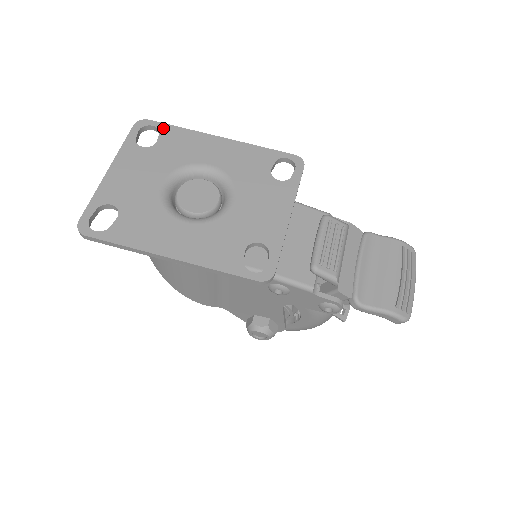
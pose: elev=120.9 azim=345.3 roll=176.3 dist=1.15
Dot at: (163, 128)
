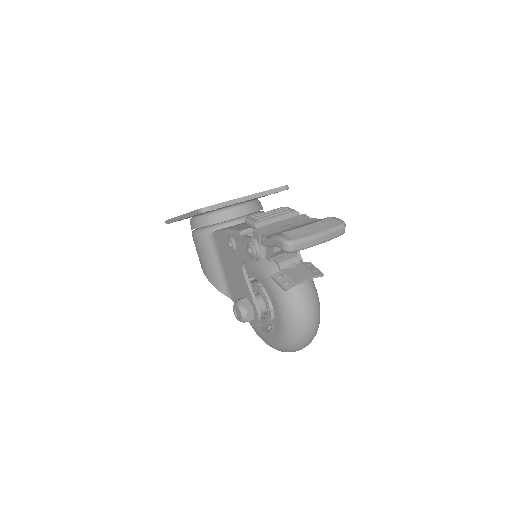
Dot at: occluded
